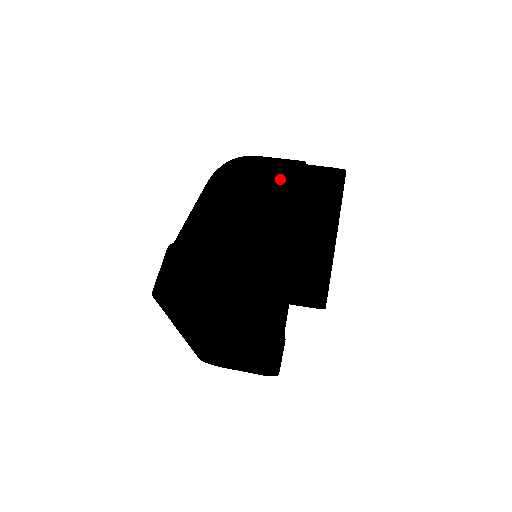
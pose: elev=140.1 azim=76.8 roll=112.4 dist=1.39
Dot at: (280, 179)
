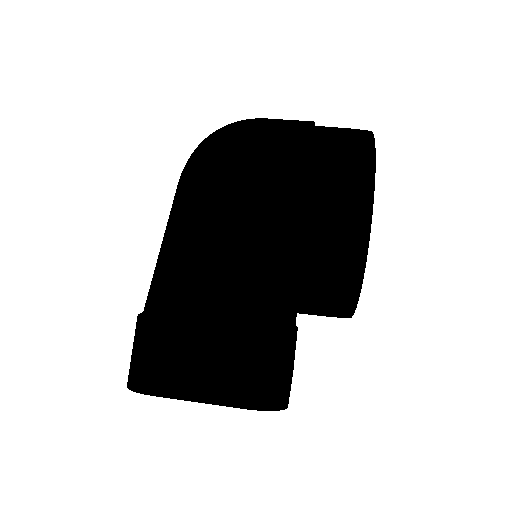
Dot at: (283, 175)
